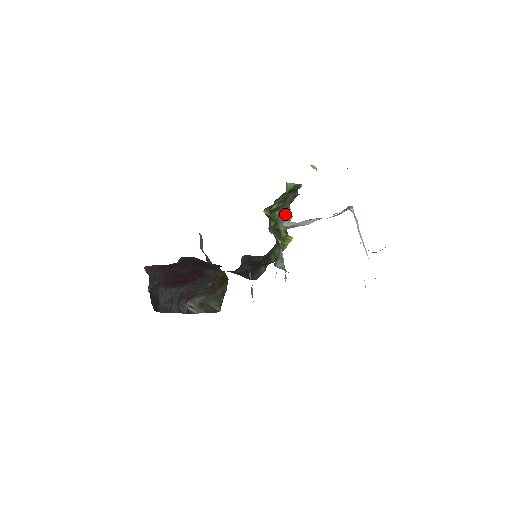
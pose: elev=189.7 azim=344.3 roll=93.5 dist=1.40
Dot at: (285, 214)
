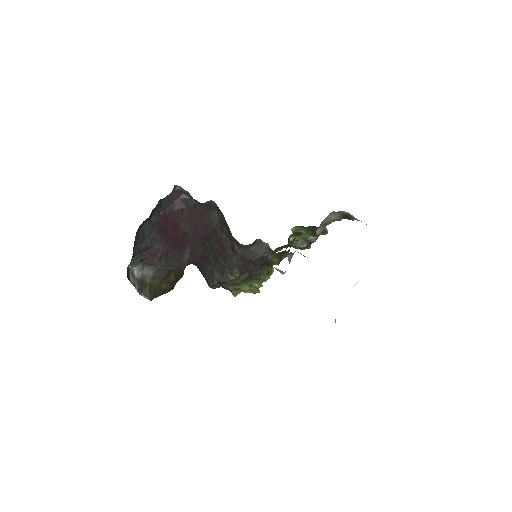
Dot at: (321, 228)
